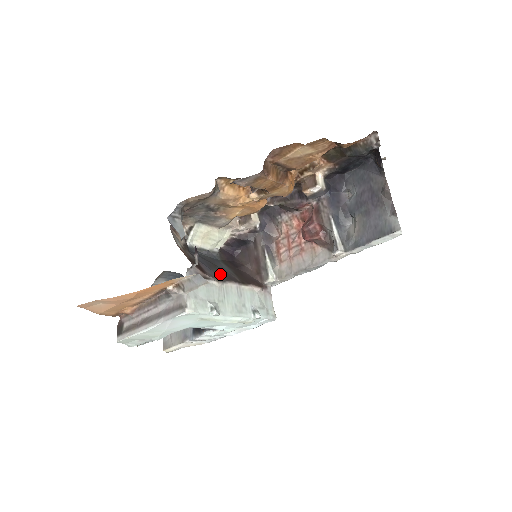
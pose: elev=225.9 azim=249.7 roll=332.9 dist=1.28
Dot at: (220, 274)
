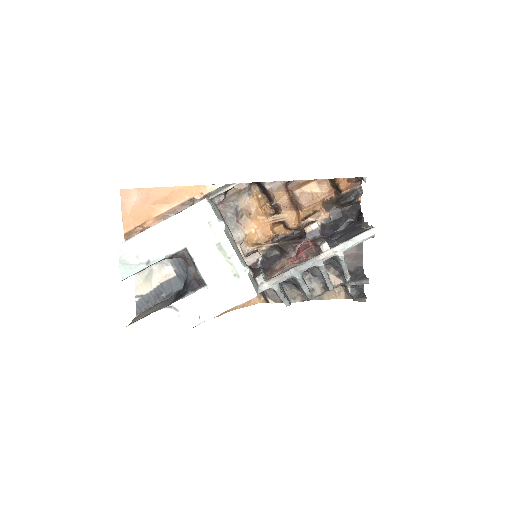
Dot at: occluded
